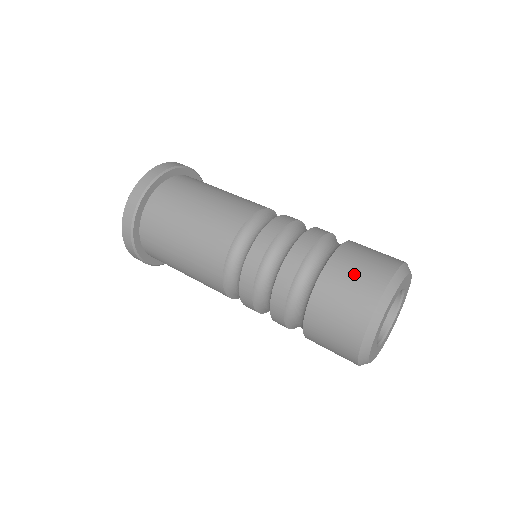
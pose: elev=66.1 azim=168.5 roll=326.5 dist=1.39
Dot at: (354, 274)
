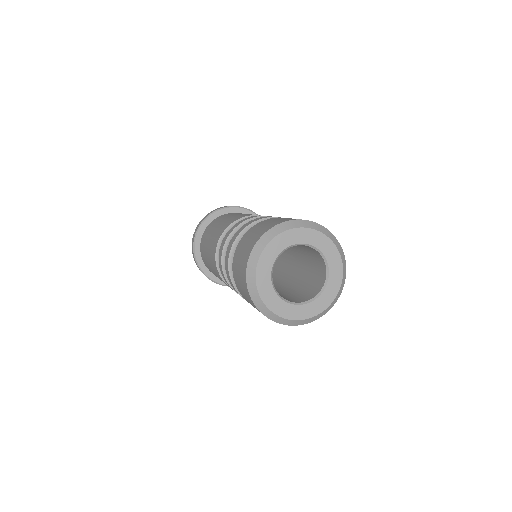
Dot at: (238, 268)
